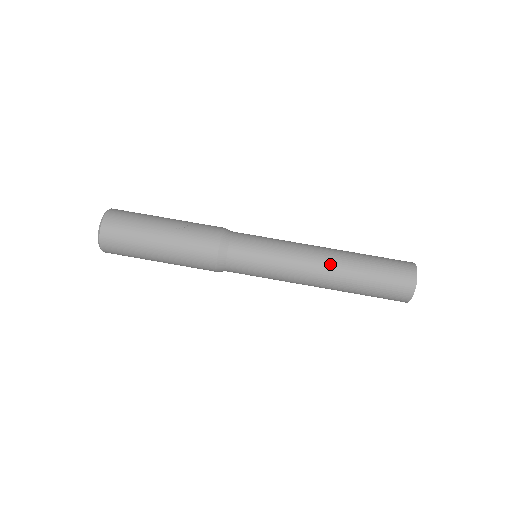
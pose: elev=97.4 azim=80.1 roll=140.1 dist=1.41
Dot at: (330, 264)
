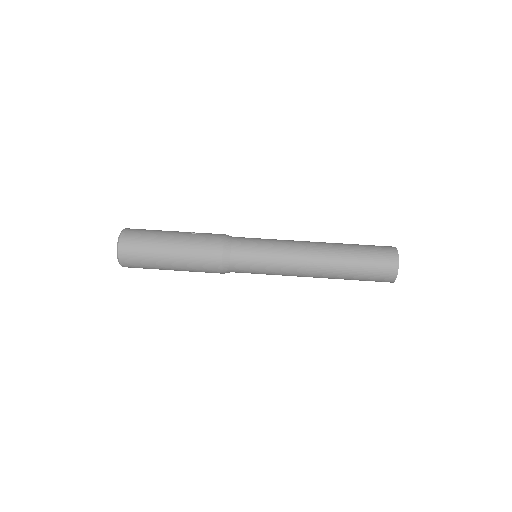
Dot at: (321, 247)
